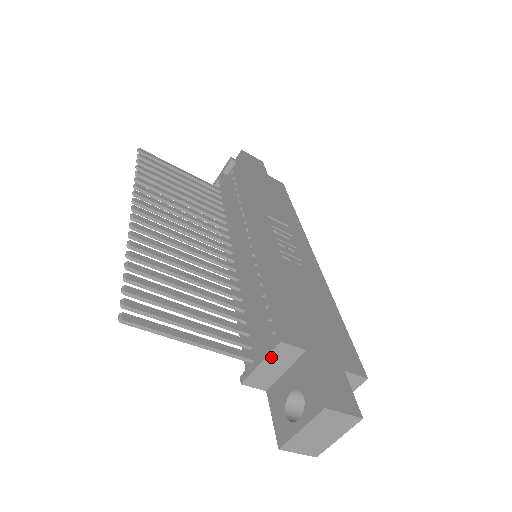
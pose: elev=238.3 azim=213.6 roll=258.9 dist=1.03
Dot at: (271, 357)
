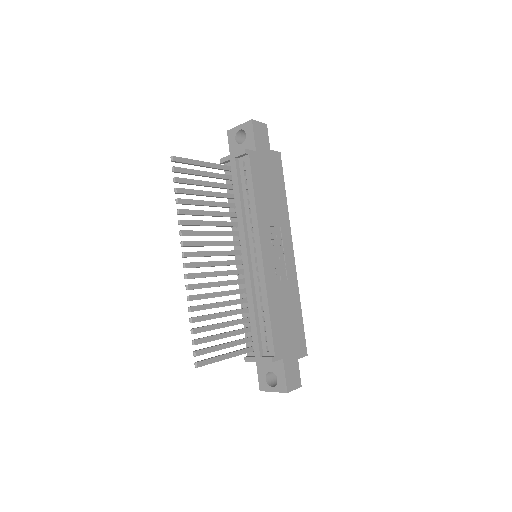
Dot at: (265, 361)
